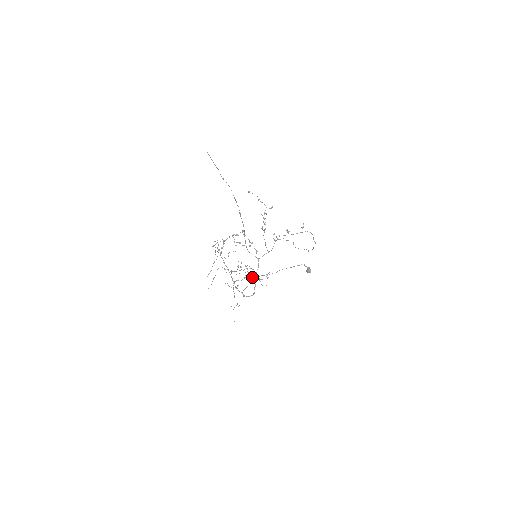
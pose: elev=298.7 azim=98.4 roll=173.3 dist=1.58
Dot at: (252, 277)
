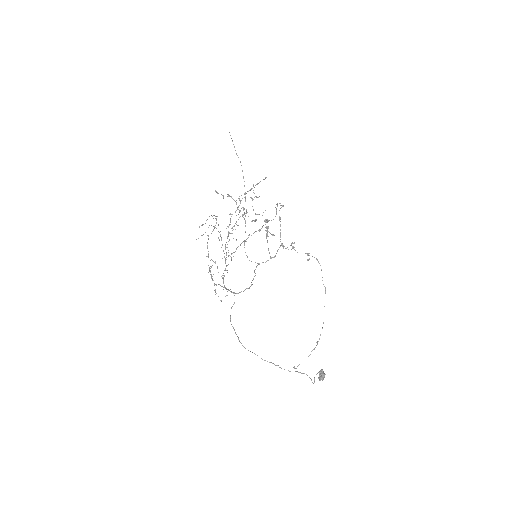
Dot at: (257, 214)
